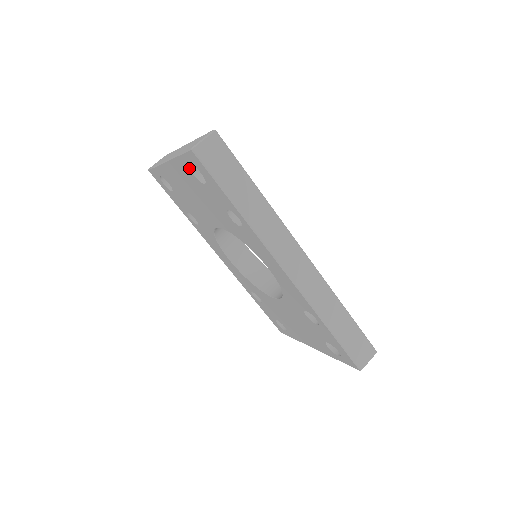
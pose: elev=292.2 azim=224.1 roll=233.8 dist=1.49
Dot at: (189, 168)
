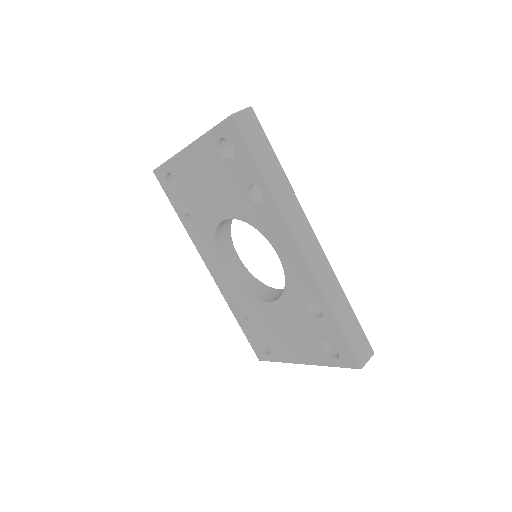
Dot at: (217, 144)
